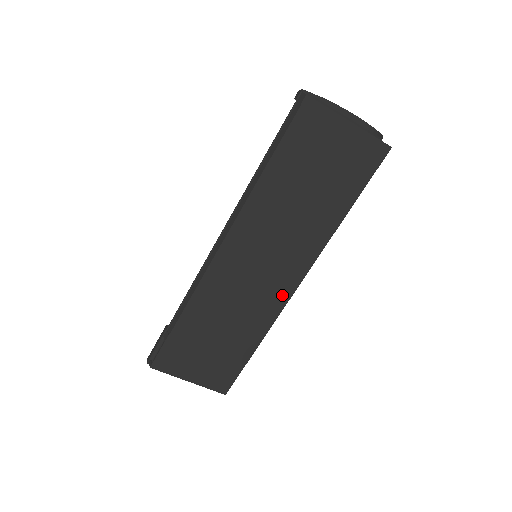
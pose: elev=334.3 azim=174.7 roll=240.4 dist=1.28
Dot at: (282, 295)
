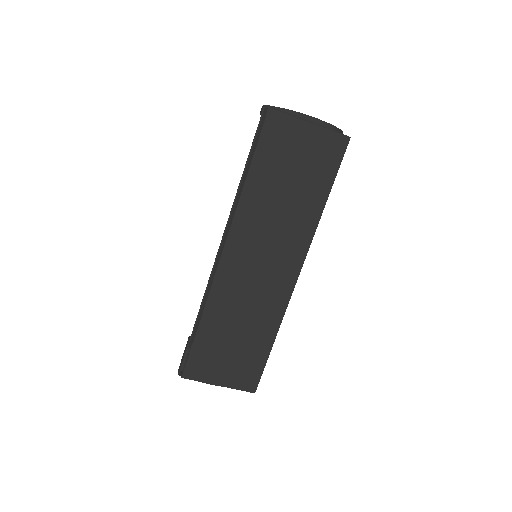
Dot at: (286, 287)
